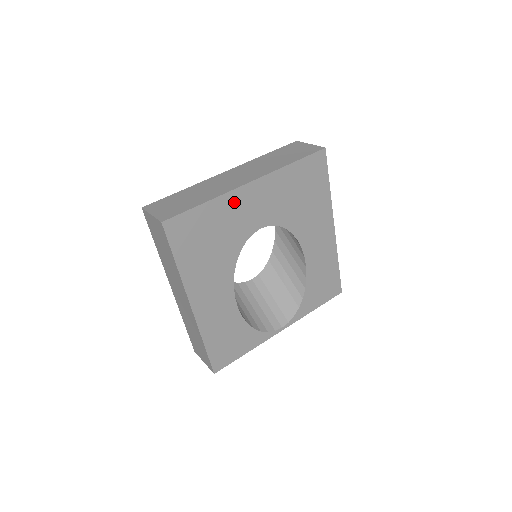
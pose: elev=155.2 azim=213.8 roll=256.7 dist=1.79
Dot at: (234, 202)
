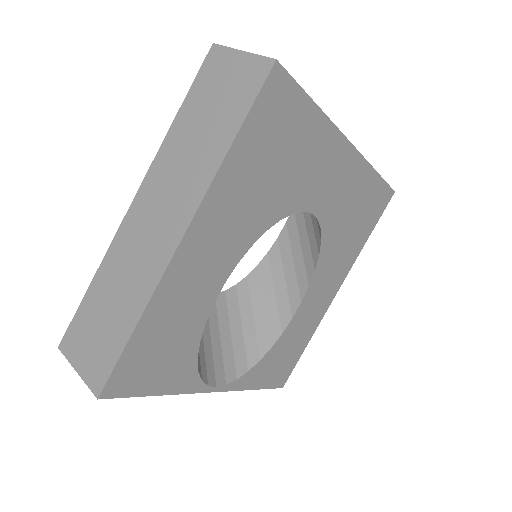
Dot at: (328, 146)
